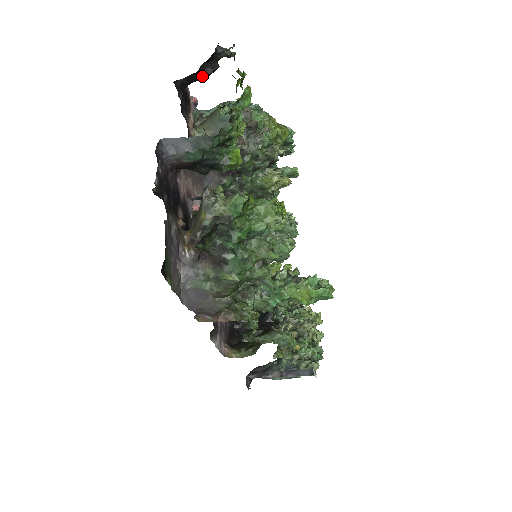
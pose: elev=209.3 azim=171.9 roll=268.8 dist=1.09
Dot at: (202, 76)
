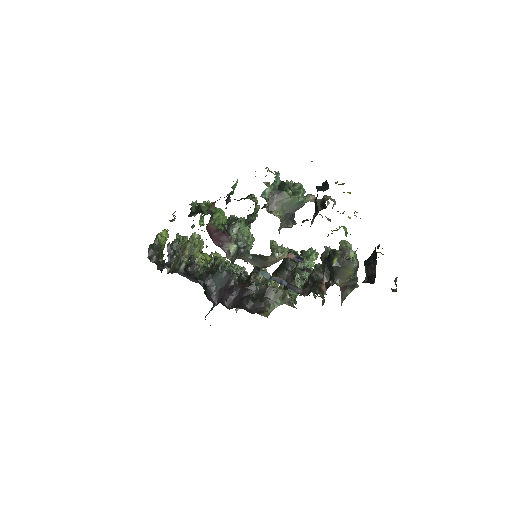
Dot at: occluded
